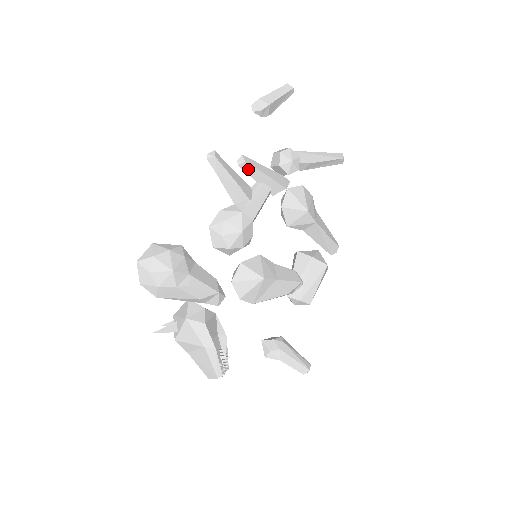
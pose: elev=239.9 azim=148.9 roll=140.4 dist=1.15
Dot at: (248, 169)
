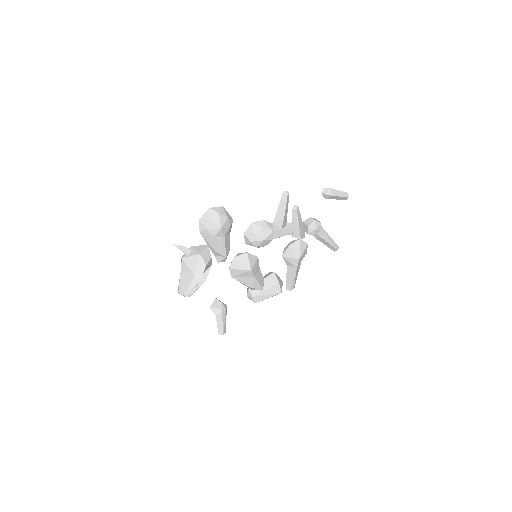
Dot at: (294, 214)
